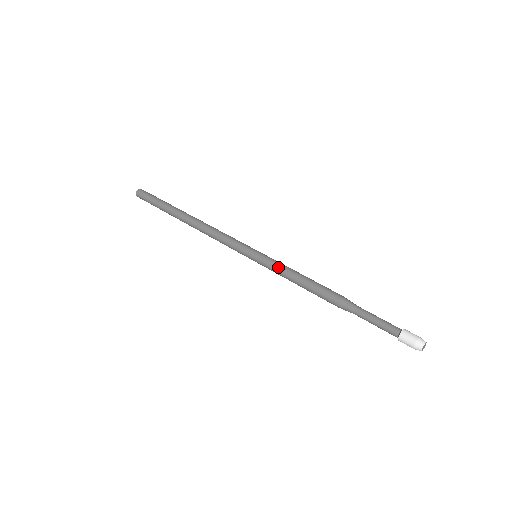
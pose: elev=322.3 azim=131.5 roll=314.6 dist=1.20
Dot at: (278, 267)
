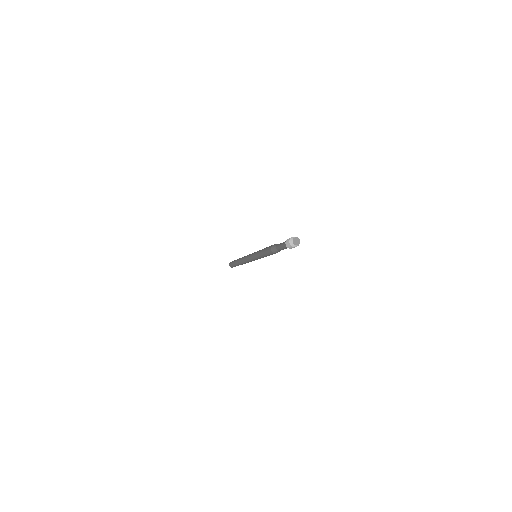
Dot at: (258, 251)
